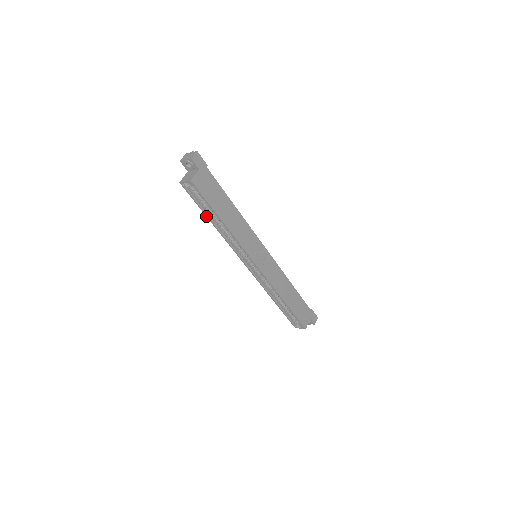
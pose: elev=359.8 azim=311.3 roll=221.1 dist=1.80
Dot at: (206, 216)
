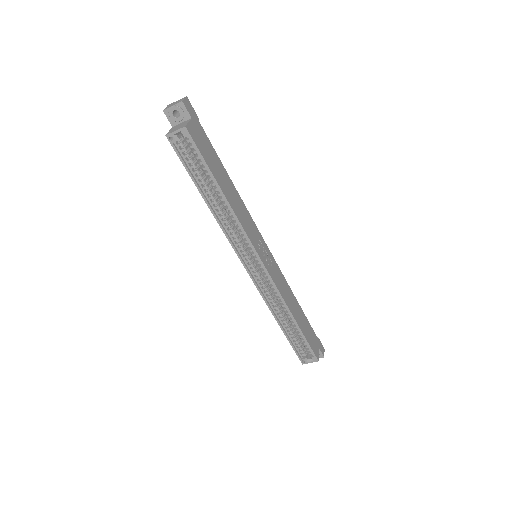
Dot at: (198, 190)
